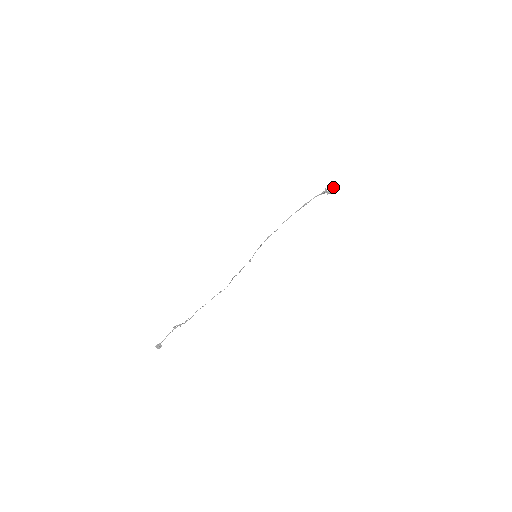
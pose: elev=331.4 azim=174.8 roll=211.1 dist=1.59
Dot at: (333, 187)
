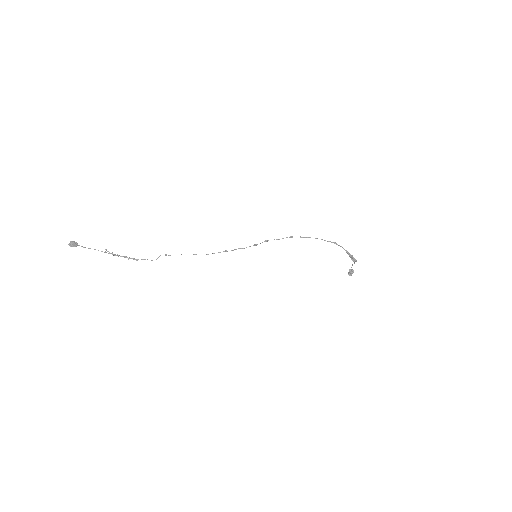
Dot at: (351, 270)
